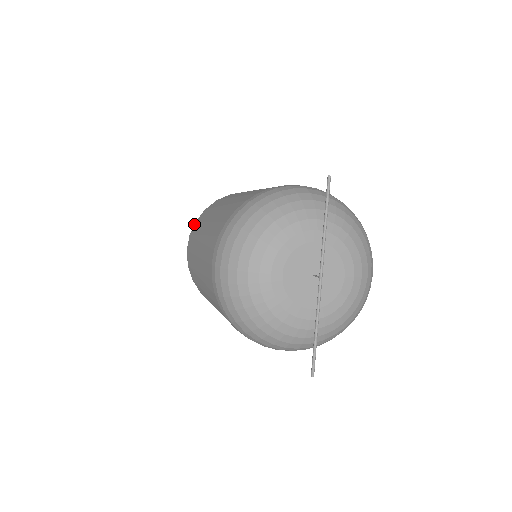
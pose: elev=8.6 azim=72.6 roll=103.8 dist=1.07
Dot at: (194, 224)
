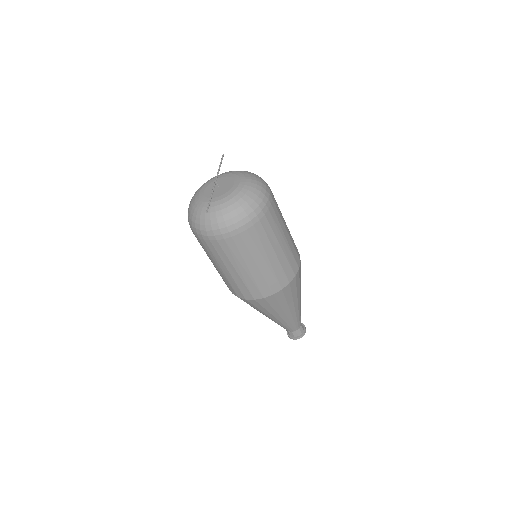
Dot at: occluded
